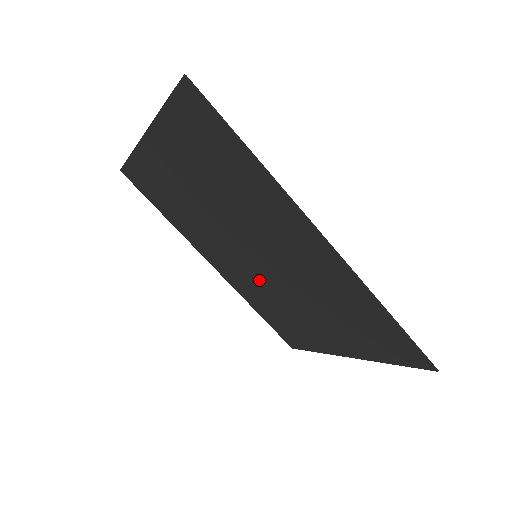
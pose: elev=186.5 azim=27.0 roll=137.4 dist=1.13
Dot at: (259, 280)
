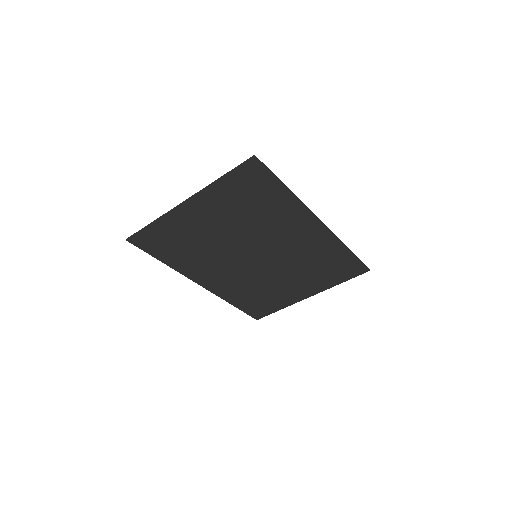
Dot at: (250, 275)
